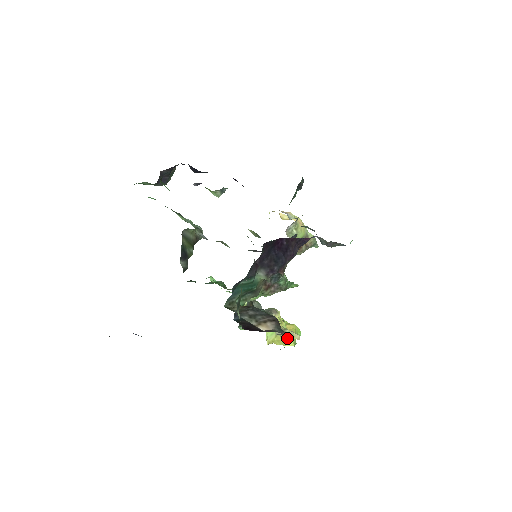
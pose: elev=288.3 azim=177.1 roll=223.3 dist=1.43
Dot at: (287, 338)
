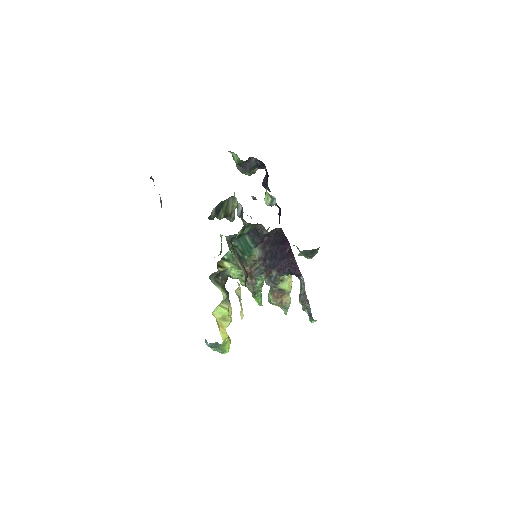
Dot at: (224, 331)
